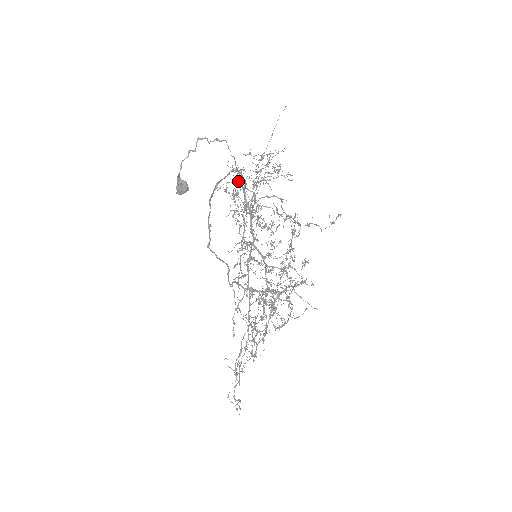
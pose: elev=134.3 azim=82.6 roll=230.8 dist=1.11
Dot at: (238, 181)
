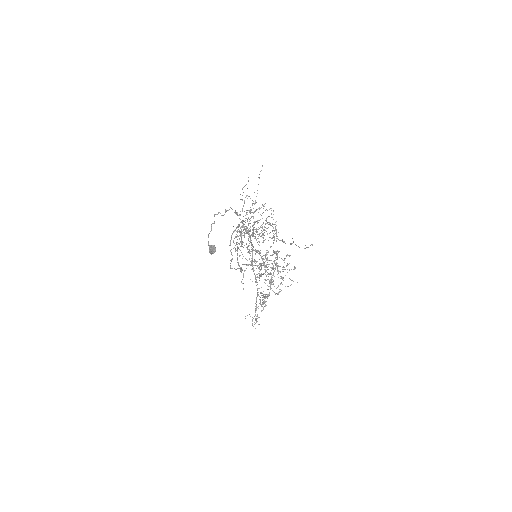
Dot at: (244, 232)
